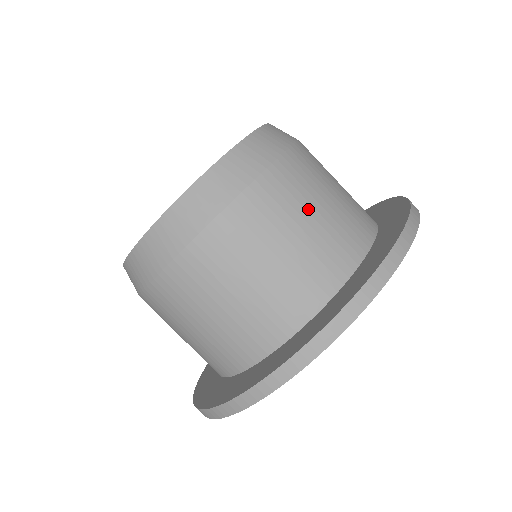
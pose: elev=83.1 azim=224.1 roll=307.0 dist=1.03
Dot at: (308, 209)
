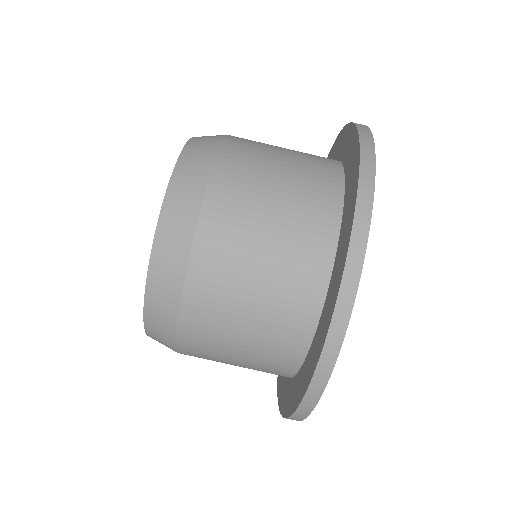
Dot at: (275, 146)
